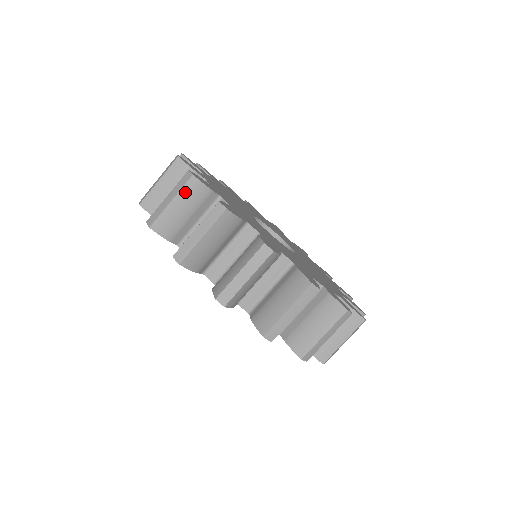
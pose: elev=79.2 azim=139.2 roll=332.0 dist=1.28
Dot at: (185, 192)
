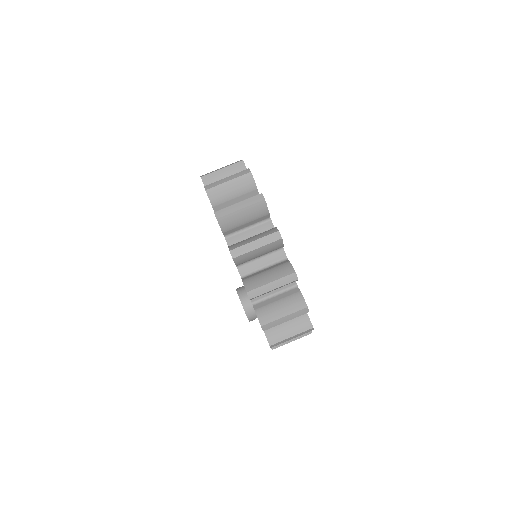
Dot at: (233, 167)
